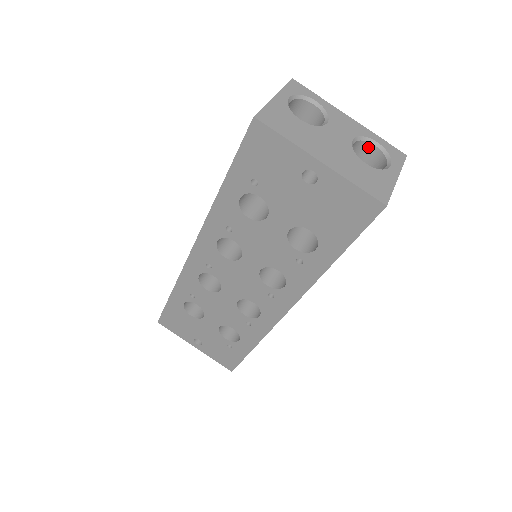
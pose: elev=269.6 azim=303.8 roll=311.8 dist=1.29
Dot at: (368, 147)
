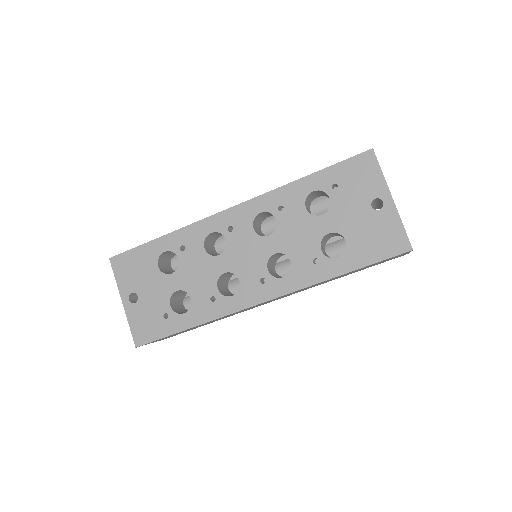
Dot at: occluded
